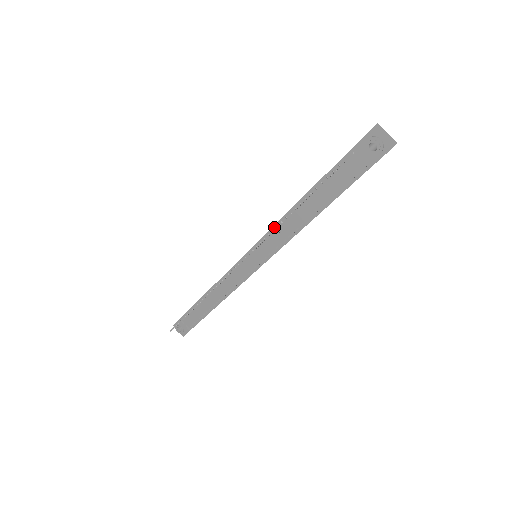
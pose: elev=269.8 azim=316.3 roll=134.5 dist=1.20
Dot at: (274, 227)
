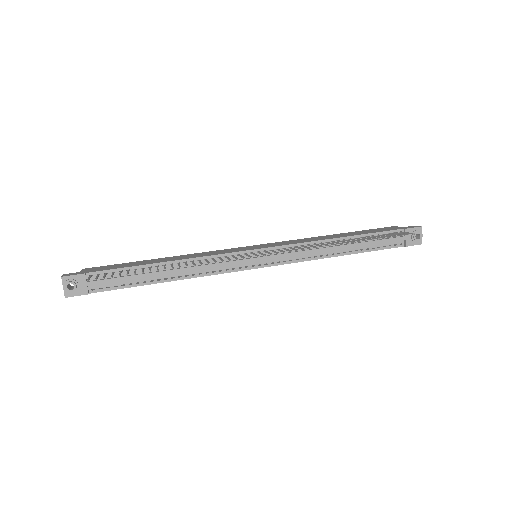
Dot at: (309, 243)
